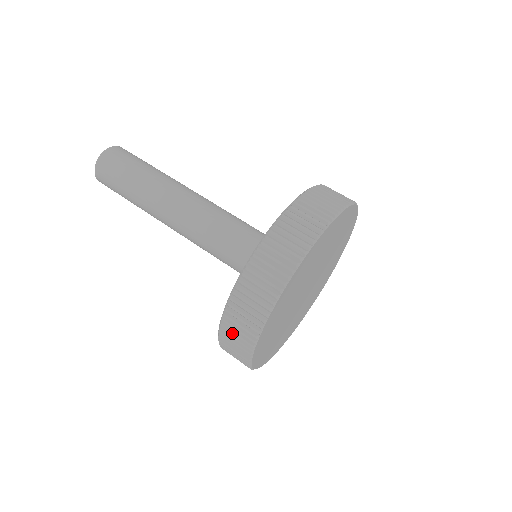
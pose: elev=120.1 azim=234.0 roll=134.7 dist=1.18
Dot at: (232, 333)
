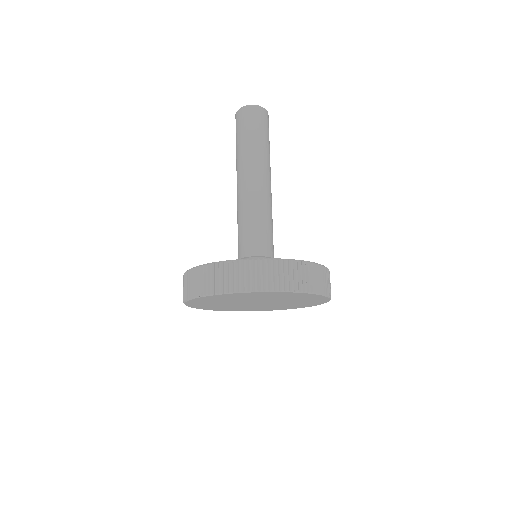
Dot at: occluded
